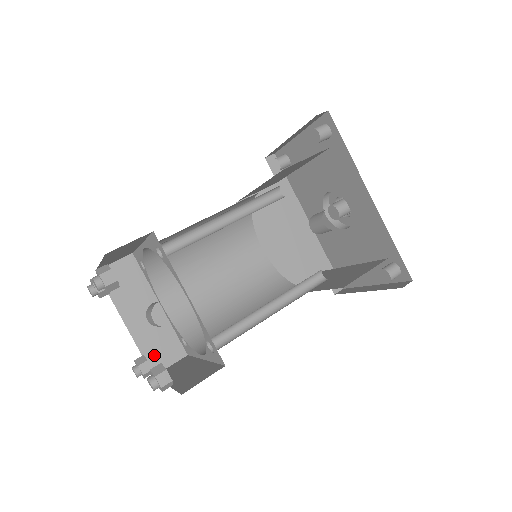
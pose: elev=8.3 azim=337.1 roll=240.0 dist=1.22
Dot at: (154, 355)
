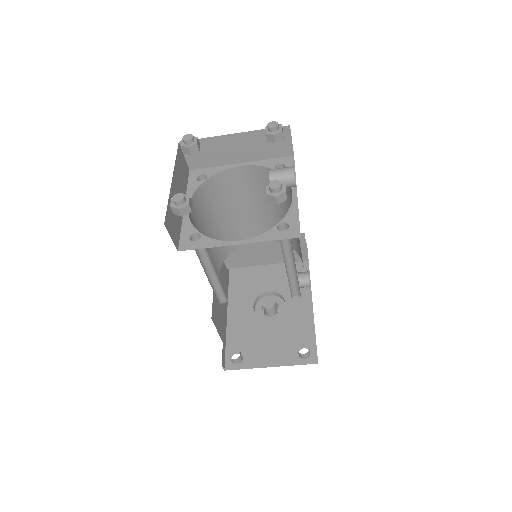
Dot at: (170, 217)
